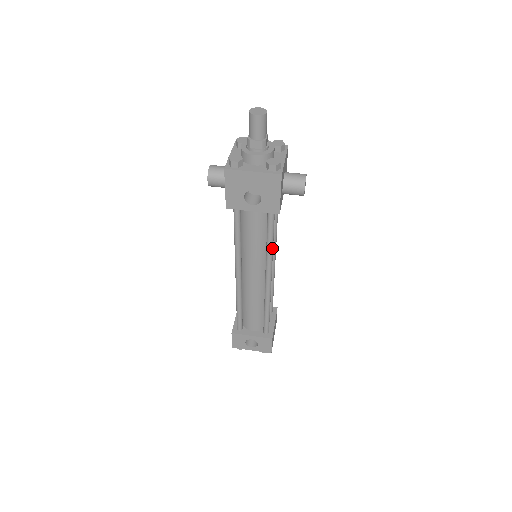
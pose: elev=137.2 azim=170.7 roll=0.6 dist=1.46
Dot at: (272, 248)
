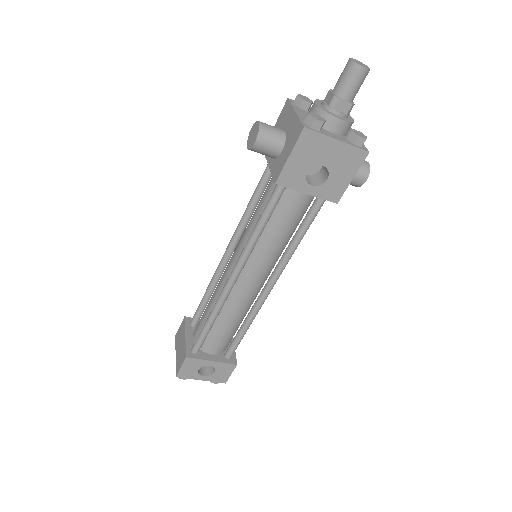
Dot at: occluded
